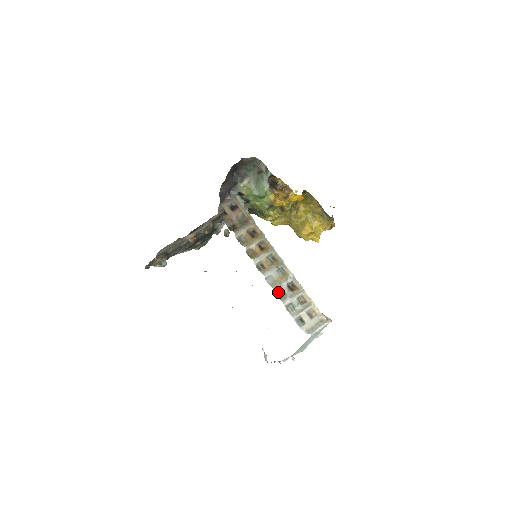
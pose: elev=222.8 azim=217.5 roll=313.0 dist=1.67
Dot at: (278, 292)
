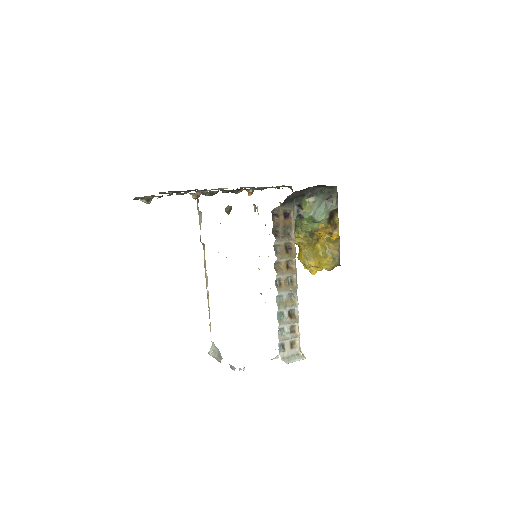
Dot at: (279, 313)
